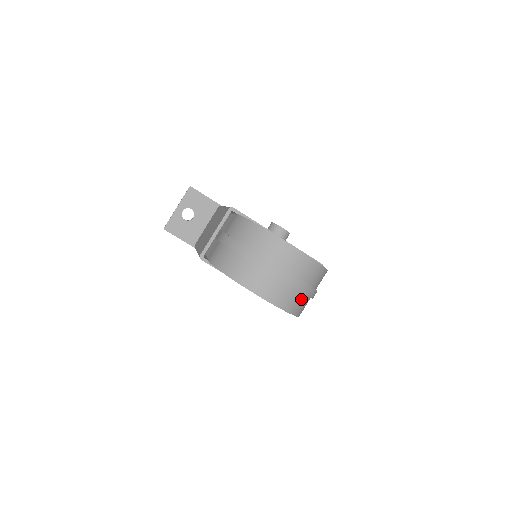
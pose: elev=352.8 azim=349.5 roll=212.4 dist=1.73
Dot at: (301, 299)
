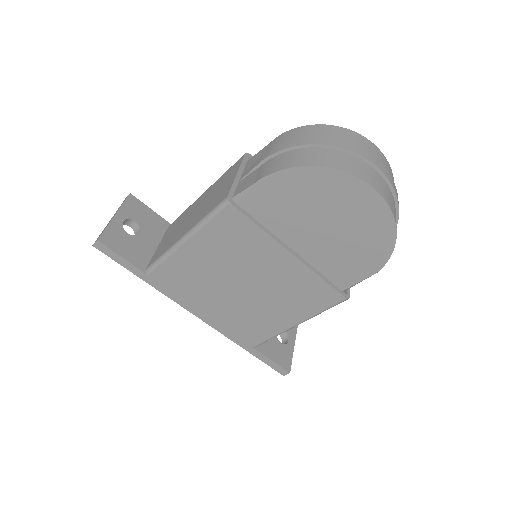
Dot at: occluded
